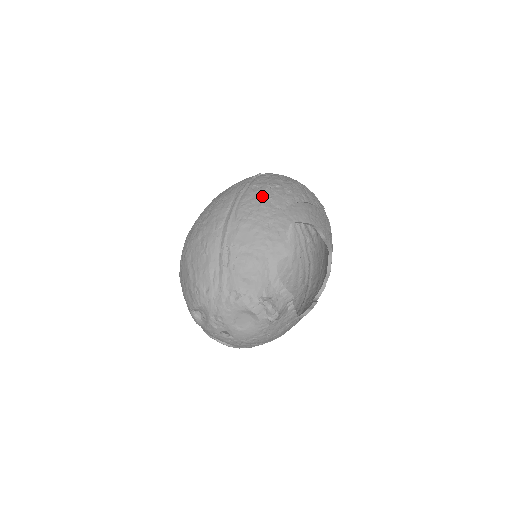
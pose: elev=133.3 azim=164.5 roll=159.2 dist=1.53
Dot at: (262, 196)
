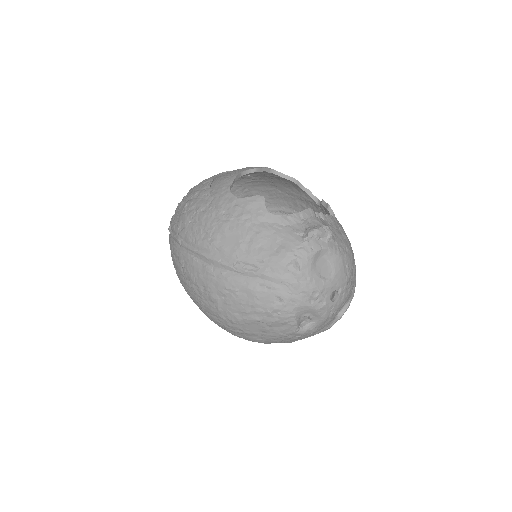
Dot at: (192, 219)
